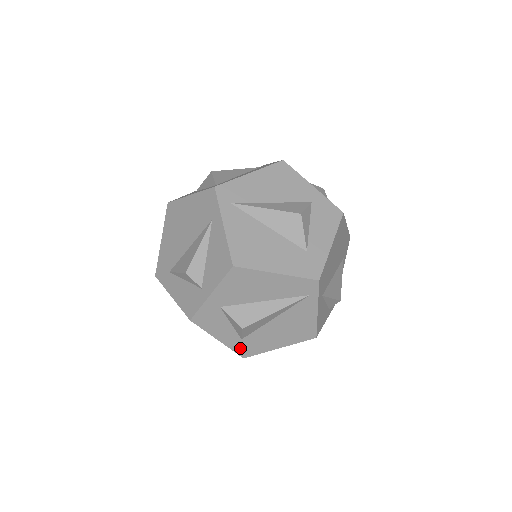
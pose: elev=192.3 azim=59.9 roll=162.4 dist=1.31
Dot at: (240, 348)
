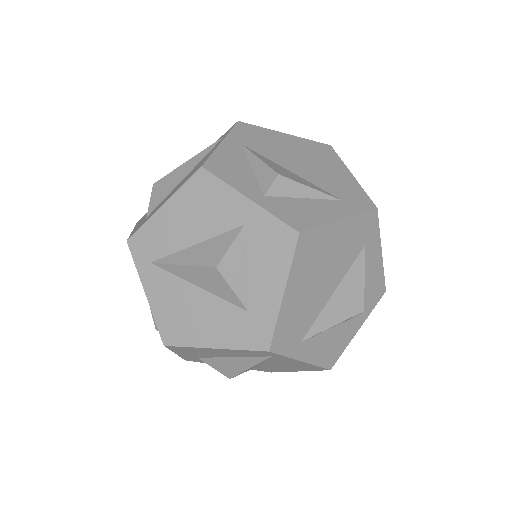
Dot at: occluded
